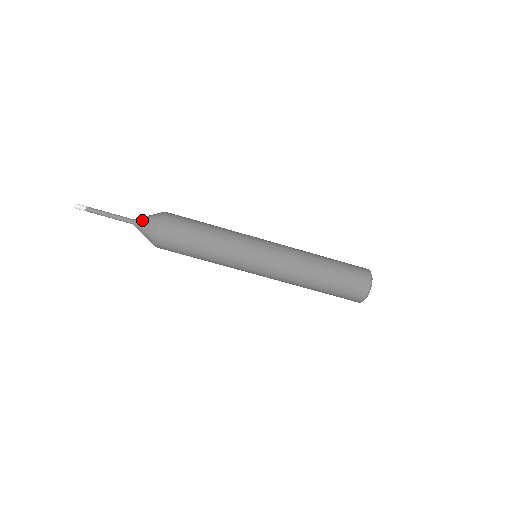
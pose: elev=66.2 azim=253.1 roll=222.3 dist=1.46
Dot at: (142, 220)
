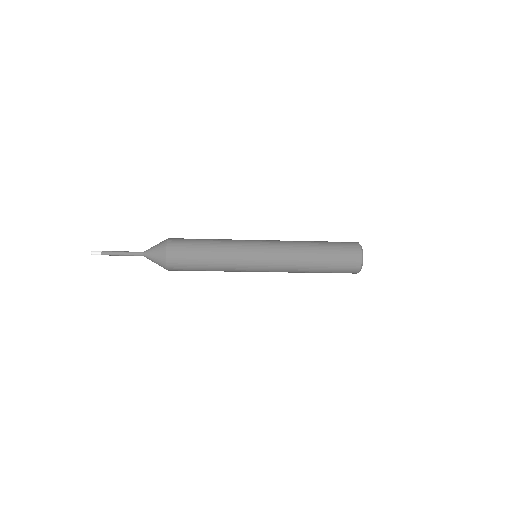
Dot at: (151, 258)
